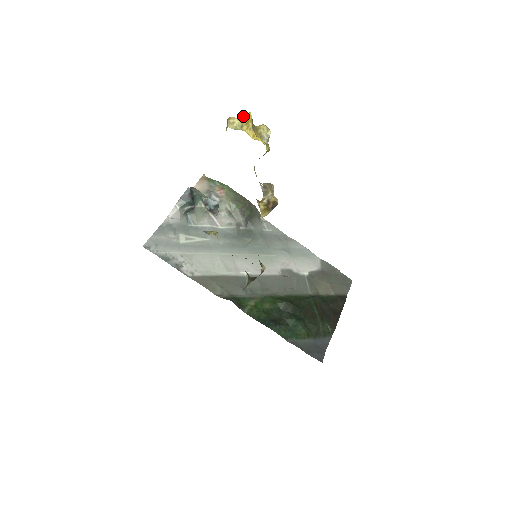
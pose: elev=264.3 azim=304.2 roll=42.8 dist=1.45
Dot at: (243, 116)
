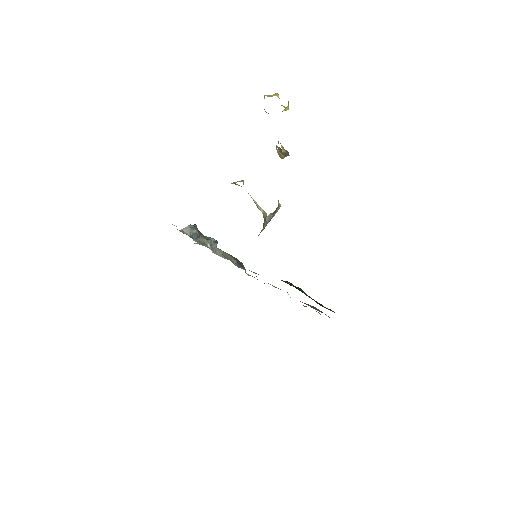
Dot at: (274, 94)
